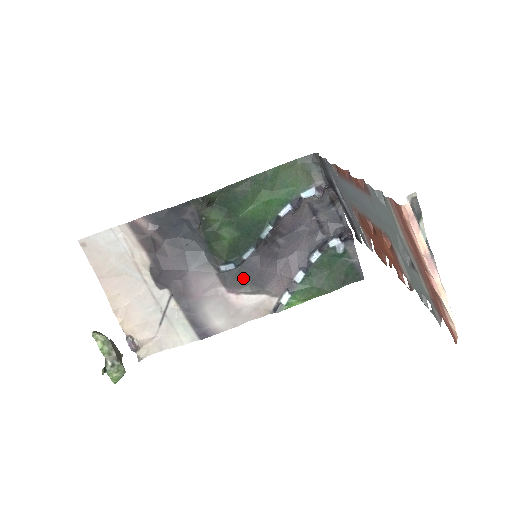
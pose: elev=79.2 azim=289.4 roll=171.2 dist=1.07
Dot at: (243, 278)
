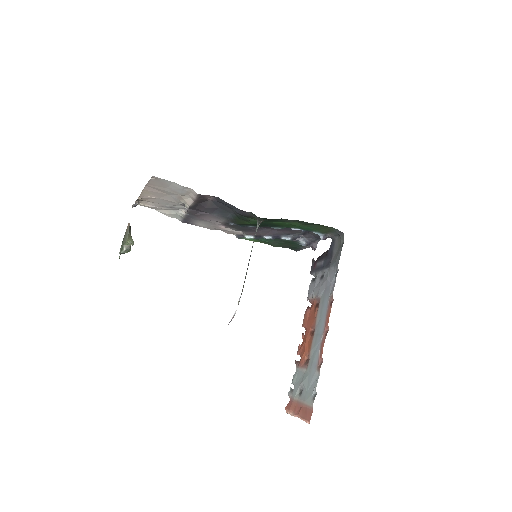
Dot at: (238, 227)
